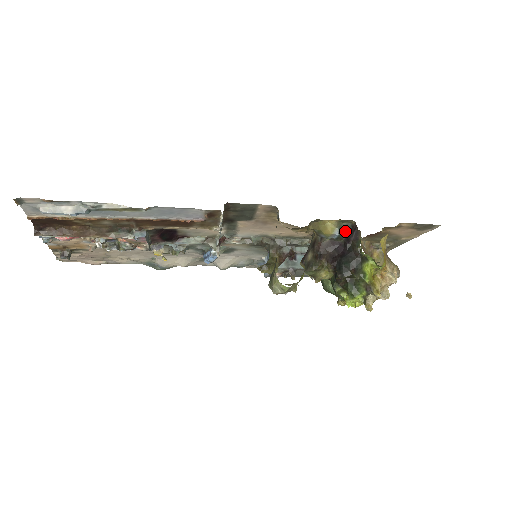
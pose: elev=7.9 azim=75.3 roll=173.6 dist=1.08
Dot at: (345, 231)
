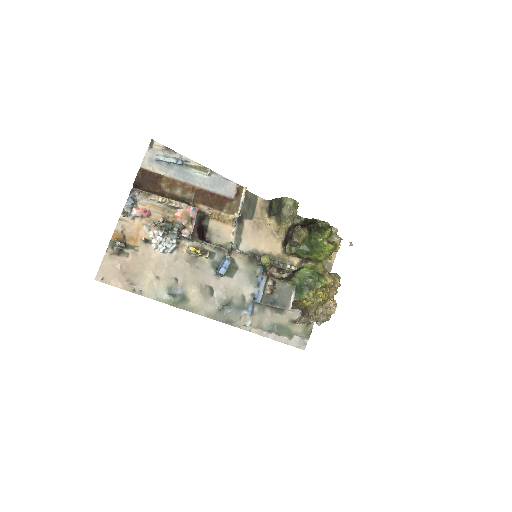
Dot at: (302, 222)
